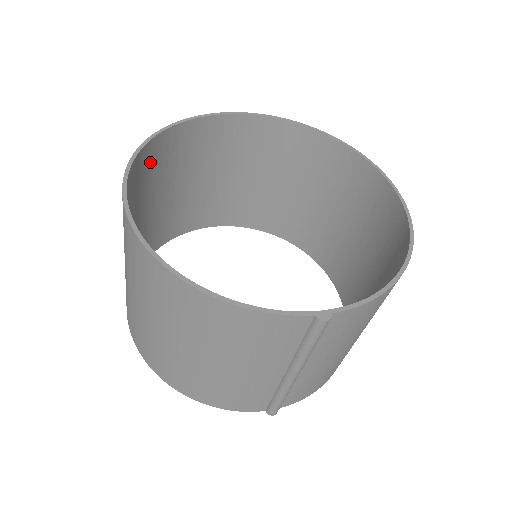
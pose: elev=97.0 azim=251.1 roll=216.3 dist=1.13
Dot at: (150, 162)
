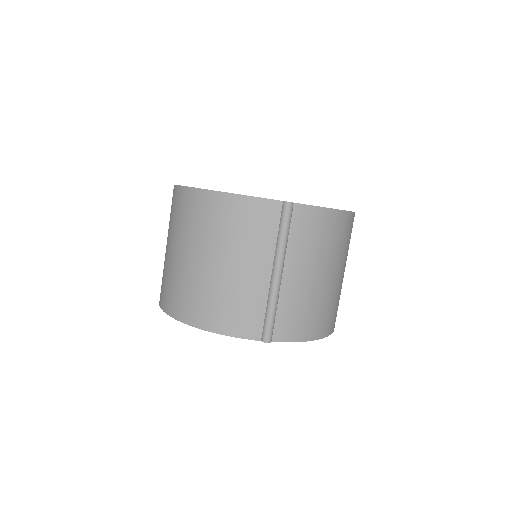
Dot at: occluded
